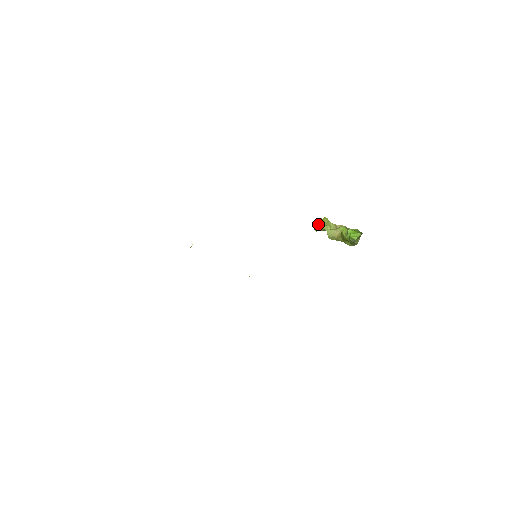
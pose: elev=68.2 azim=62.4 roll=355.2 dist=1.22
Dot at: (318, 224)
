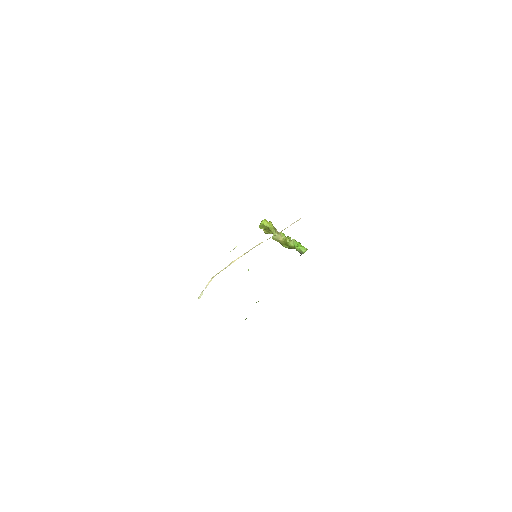
Dot at: (266, 225)
